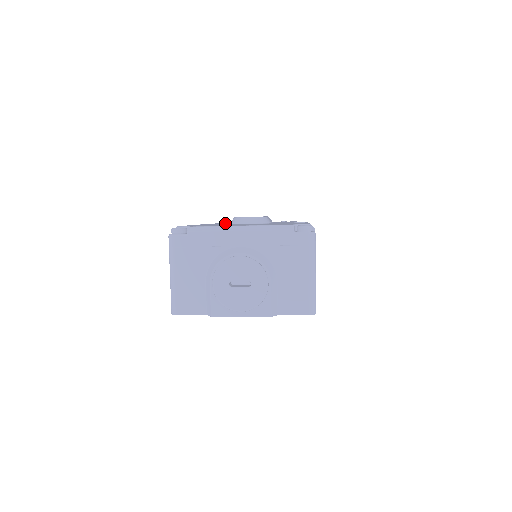
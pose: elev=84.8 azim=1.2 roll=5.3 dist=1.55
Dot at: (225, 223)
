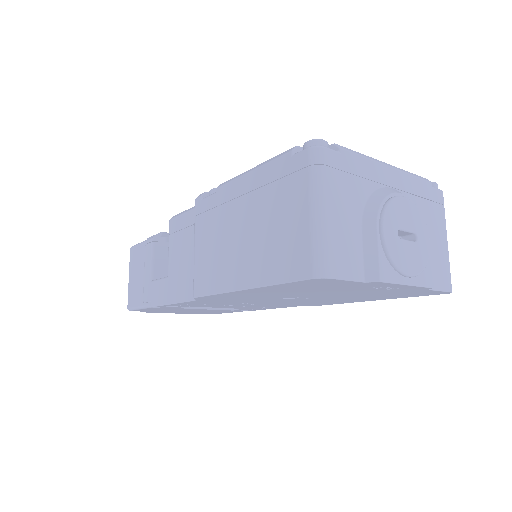
Dot at: occluded
